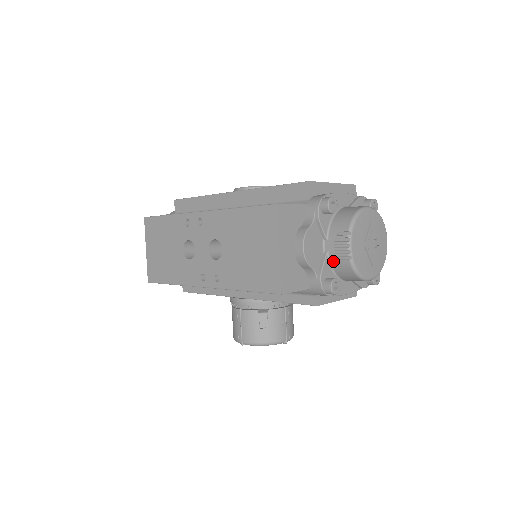
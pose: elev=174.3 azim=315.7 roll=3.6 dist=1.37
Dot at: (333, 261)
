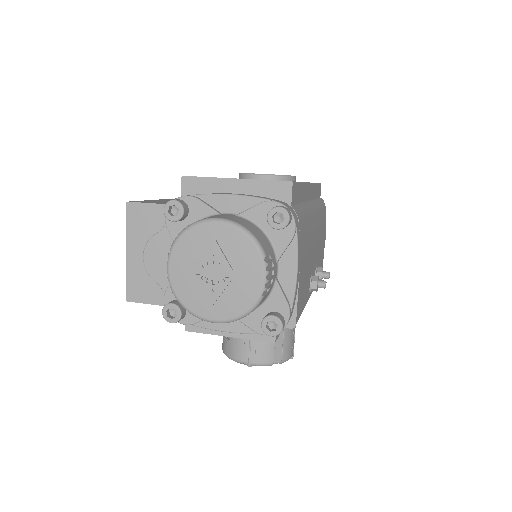
Dot at: occluded
